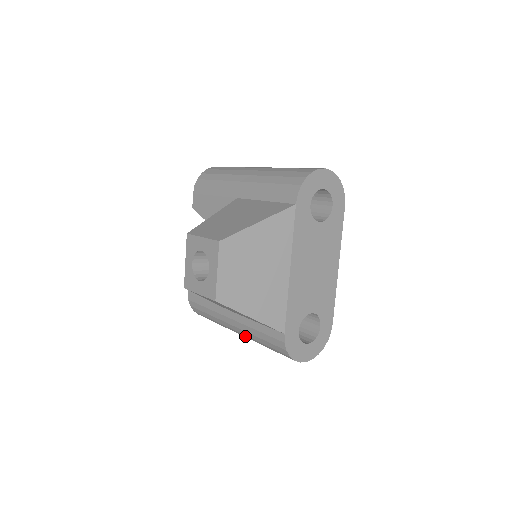
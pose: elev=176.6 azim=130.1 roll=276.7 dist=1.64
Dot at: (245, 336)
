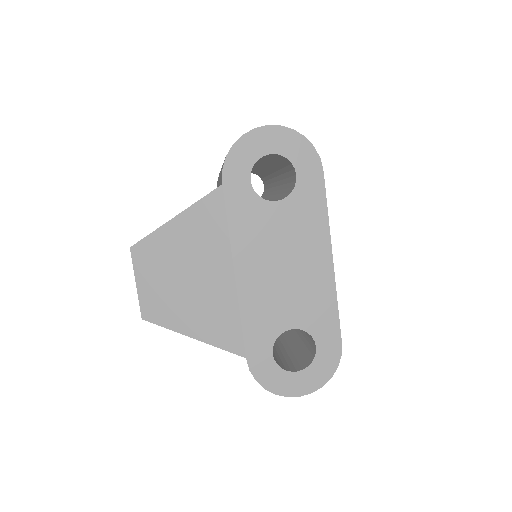
Dot at: occluded
